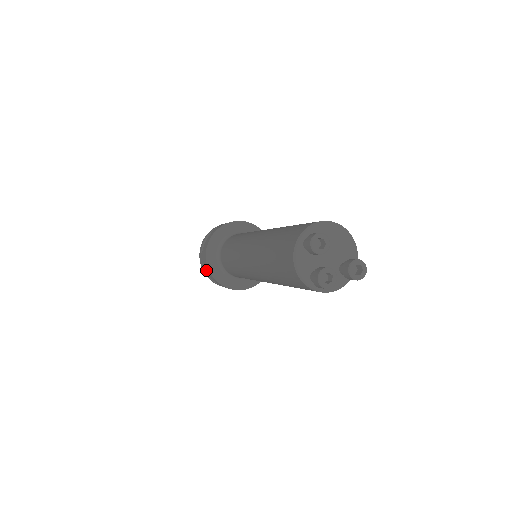
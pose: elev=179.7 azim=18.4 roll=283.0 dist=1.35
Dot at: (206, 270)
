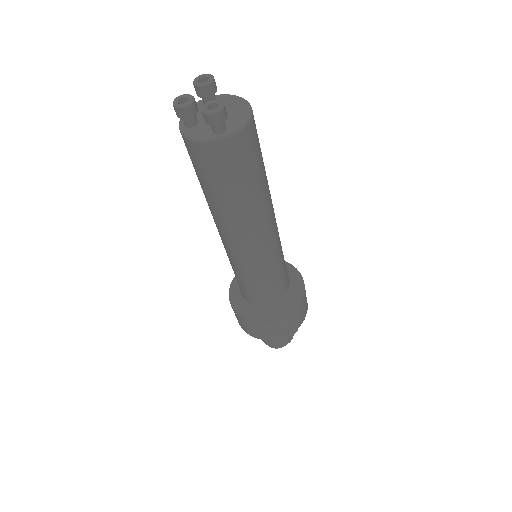
Dot at: occluded
